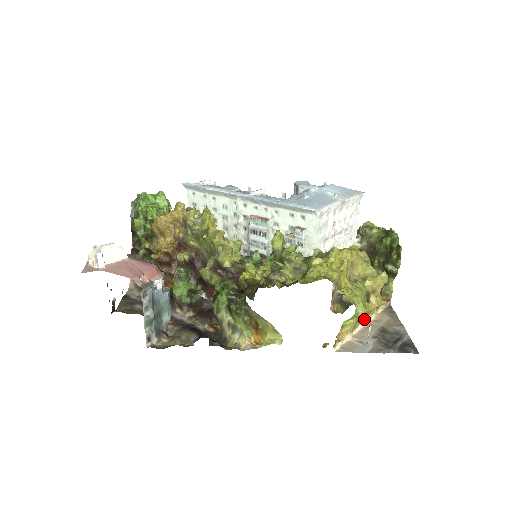
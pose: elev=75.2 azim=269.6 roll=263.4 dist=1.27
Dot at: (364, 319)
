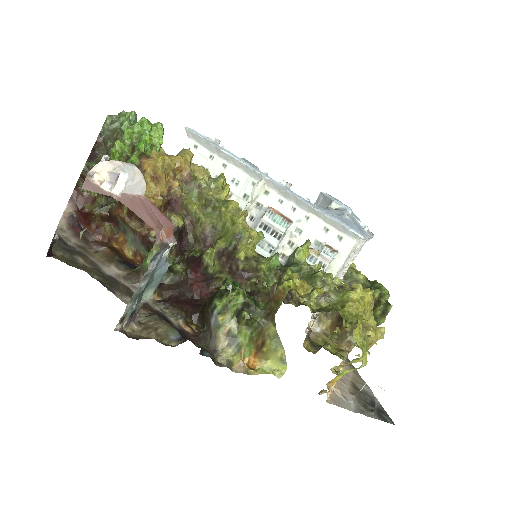
Dot at: (340, 369)
